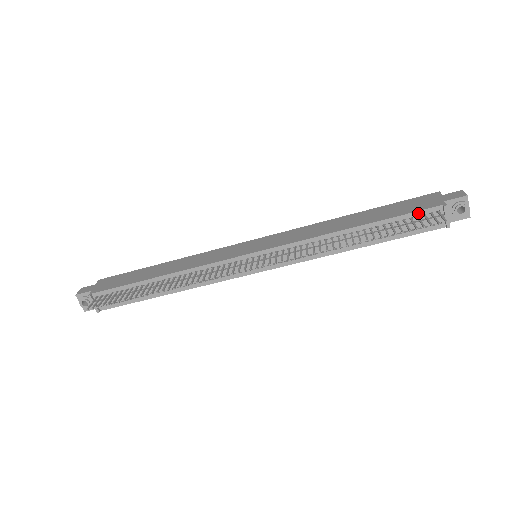
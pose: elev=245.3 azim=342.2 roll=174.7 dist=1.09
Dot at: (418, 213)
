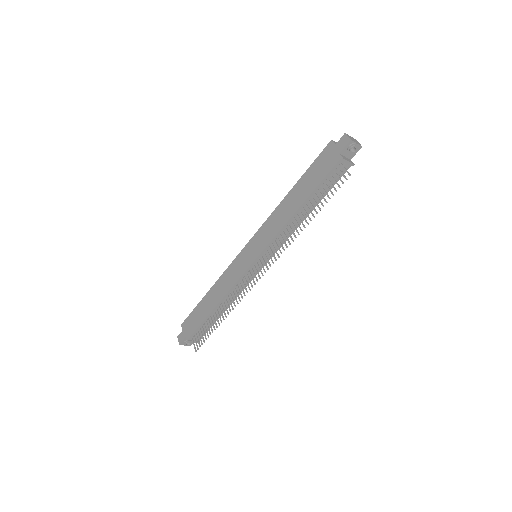
Dot at: (330, 173)
